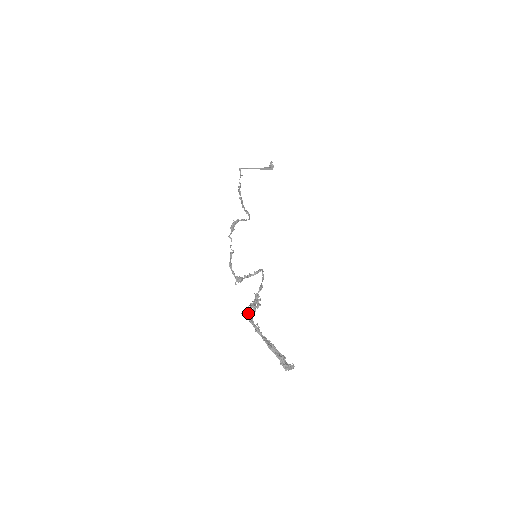
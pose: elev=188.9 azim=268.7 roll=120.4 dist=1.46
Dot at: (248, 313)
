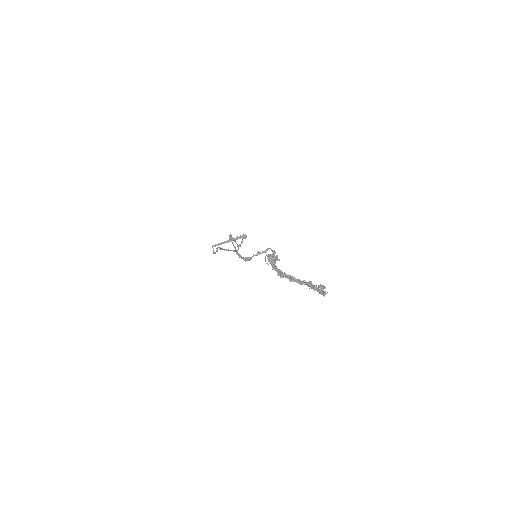
Dot at: (271, 257)
